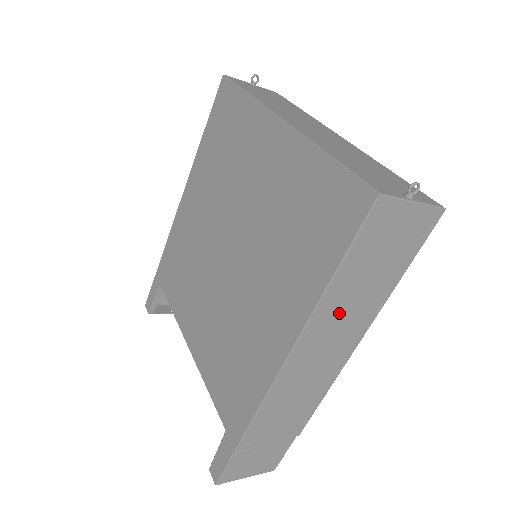
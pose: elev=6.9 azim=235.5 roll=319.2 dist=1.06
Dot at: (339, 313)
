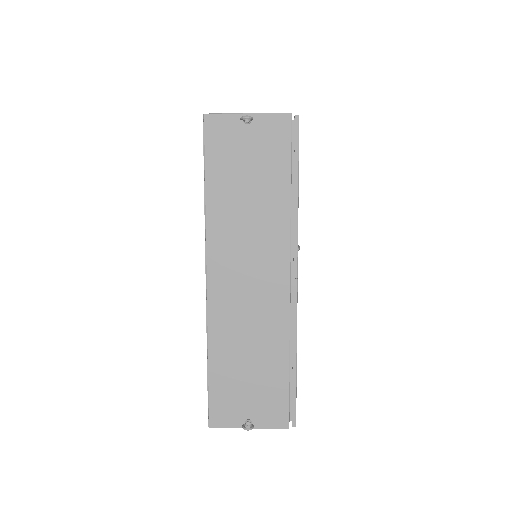
Dot at: occluded
